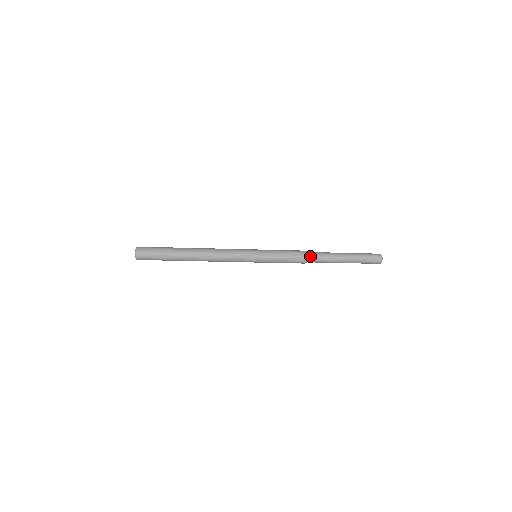
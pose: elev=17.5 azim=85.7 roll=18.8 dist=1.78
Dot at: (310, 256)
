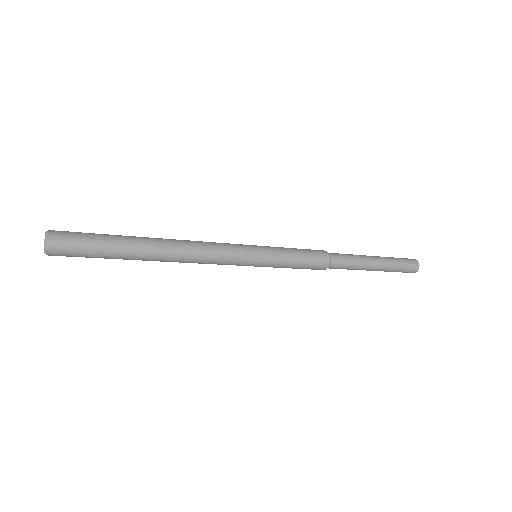
Dot at: (333, 256)
